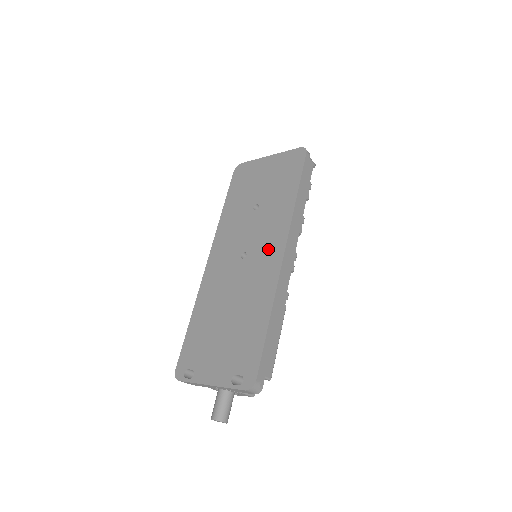
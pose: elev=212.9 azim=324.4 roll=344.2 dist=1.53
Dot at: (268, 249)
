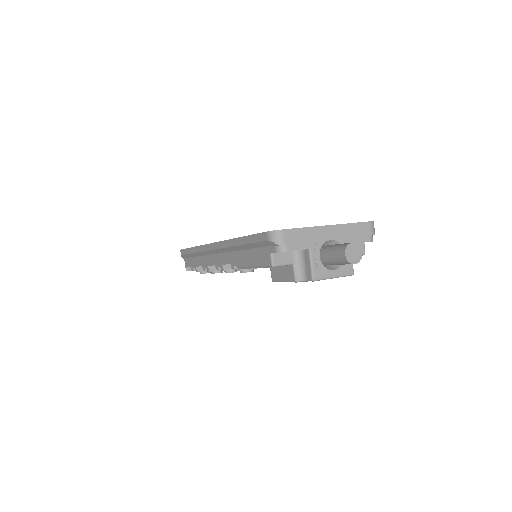
Dot at: occluded
